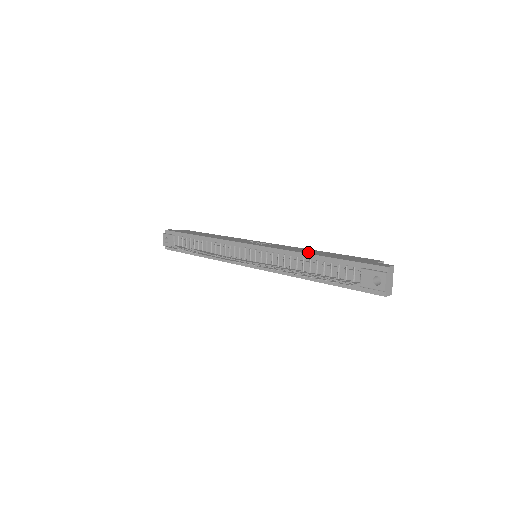
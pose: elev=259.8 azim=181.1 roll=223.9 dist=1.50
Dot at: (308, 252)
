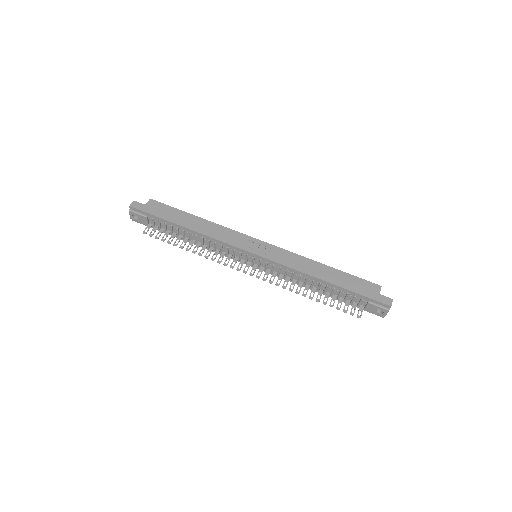
Dot at: (317, 274)
